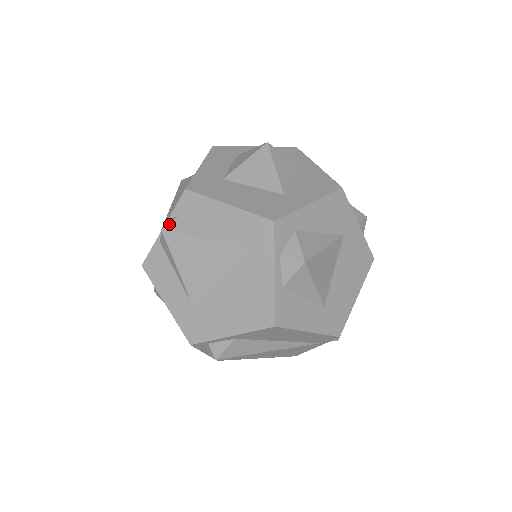
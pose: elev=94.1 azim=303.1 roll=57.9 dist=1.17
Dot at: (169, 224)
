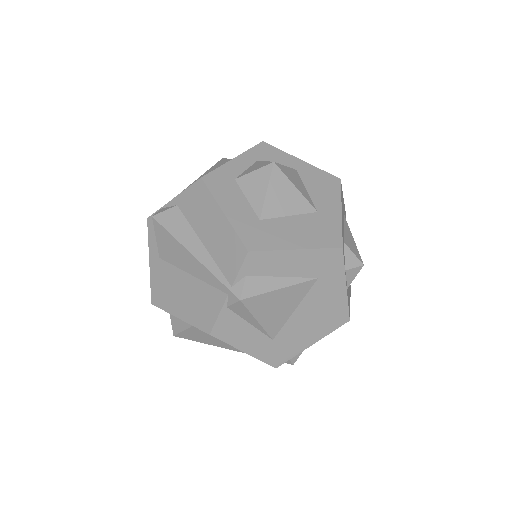
Dot at: (243, 291)
